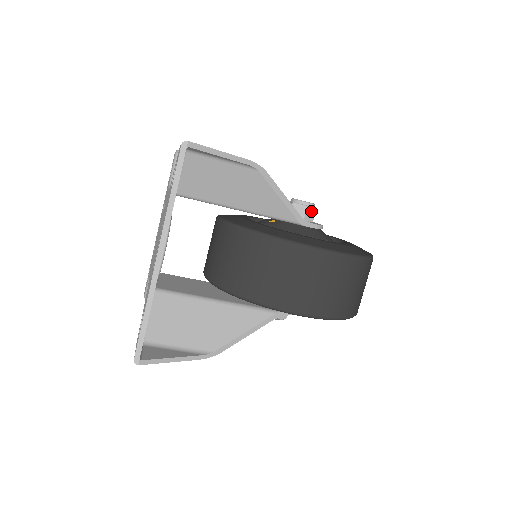
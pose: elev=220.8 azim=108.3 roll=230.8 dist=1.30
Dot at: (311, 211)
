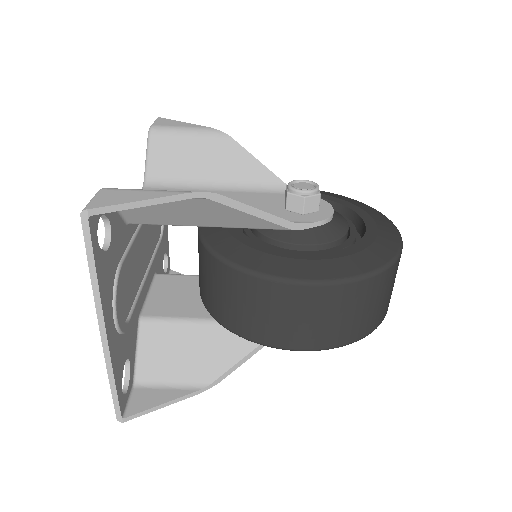
Dot at: (313, 200)
